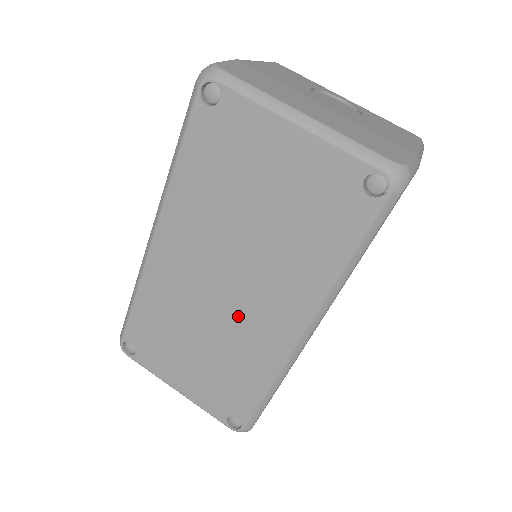
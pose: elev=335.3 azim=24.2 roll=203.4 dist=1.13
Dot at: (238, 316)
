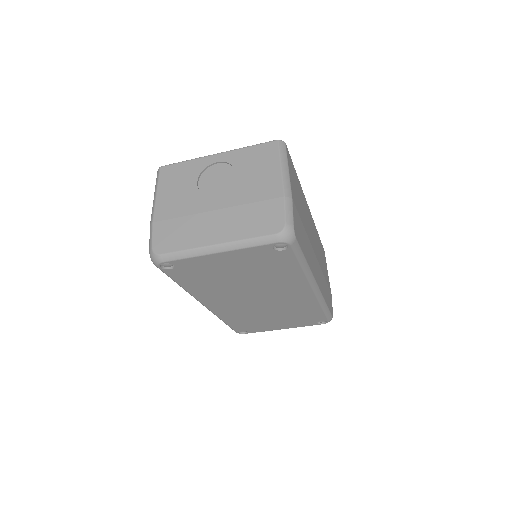
Dot at: (277, 302)
